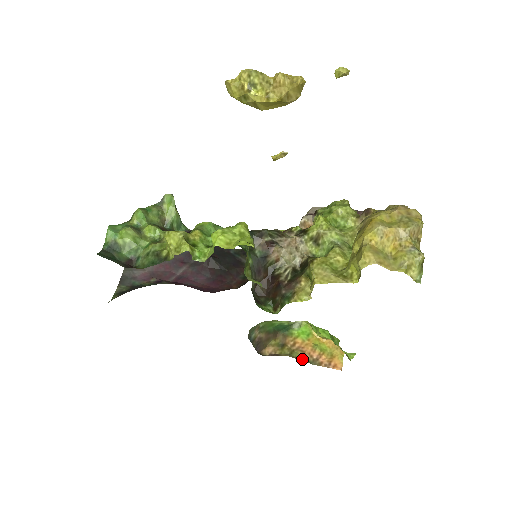
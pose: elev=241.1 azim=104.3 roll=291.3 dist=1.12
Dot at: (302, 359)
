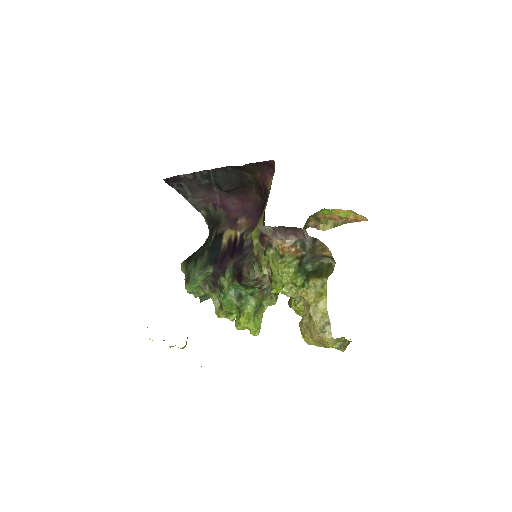
Dot at: (336, 225)
